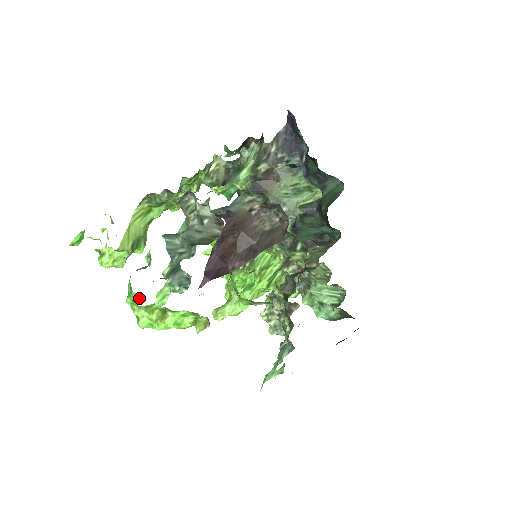
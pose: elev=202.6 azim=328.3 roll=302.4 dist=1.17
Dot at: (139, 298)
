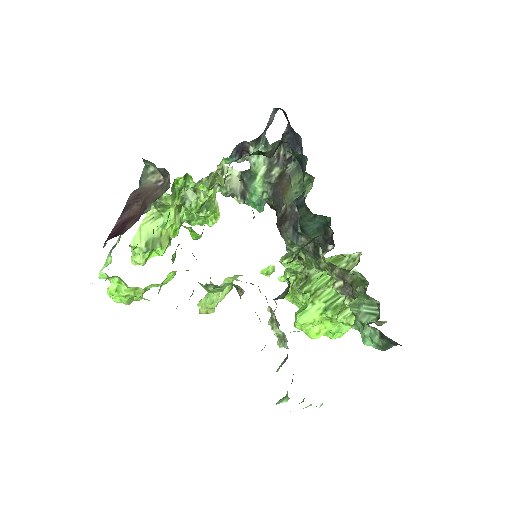
Dot at: occluded
